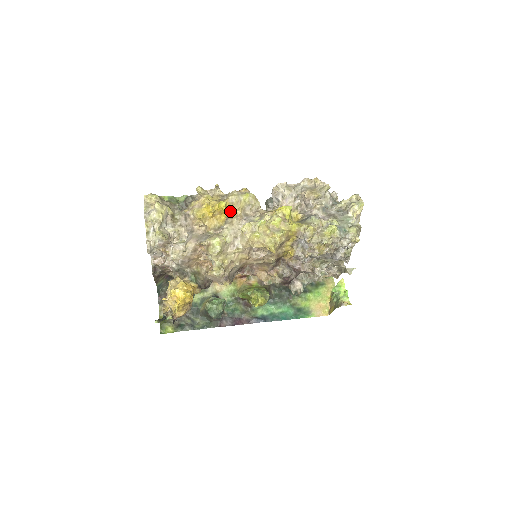
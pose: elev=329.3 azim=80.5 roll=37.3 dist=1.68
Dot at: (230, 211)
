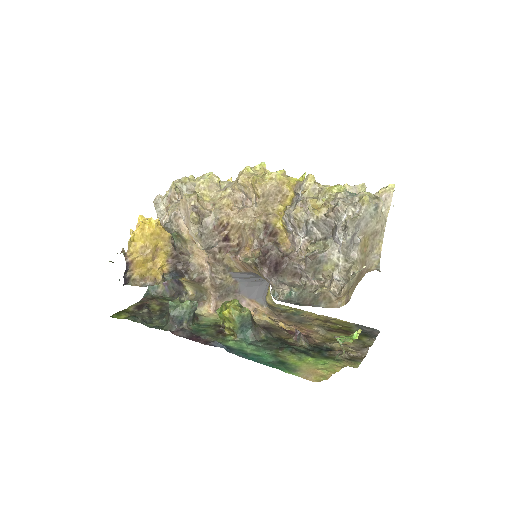
Dot at: occluded
